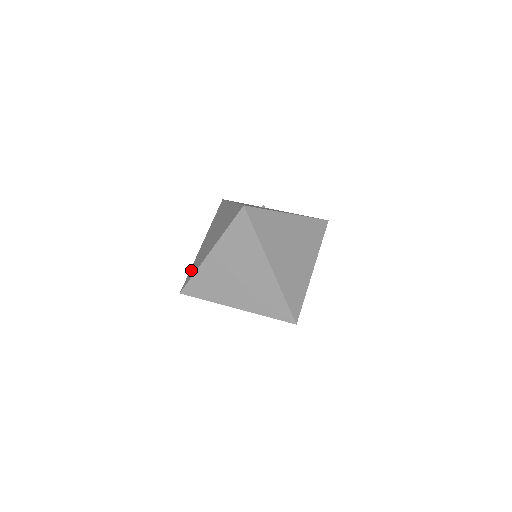
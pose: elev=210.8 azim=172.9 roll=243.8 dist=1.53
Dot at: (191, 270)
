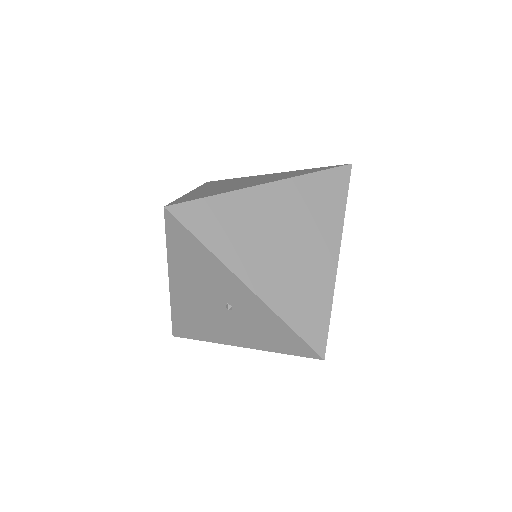
Dot at: occluded
